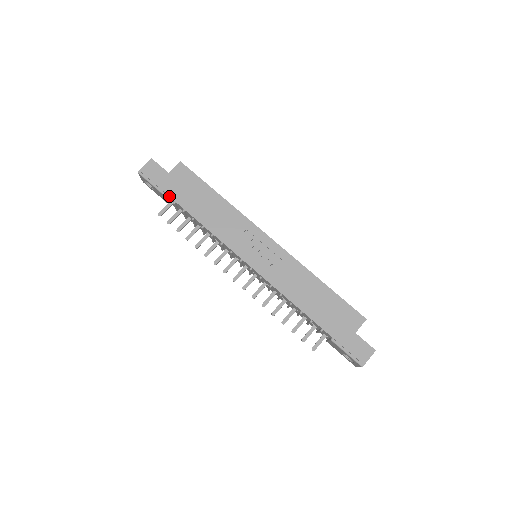
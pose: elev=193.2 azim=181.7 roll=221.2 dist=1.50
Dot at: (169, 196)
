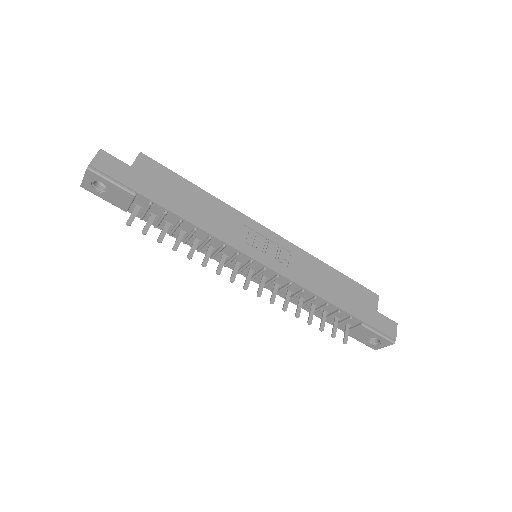
Dot at: (142, 195)
